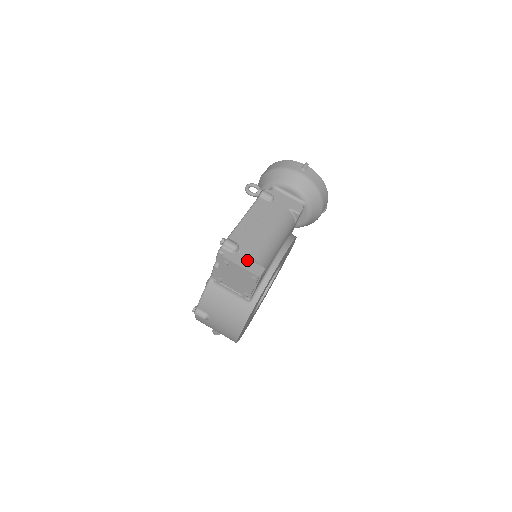
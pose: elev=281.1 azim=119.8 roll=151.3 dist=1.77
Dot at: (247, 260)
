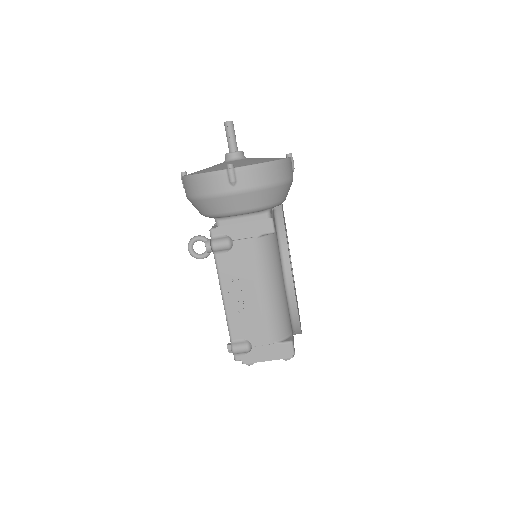
Dot at: (268, 349)
